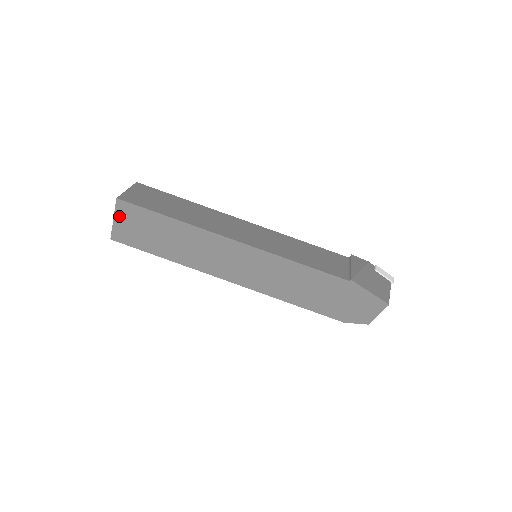
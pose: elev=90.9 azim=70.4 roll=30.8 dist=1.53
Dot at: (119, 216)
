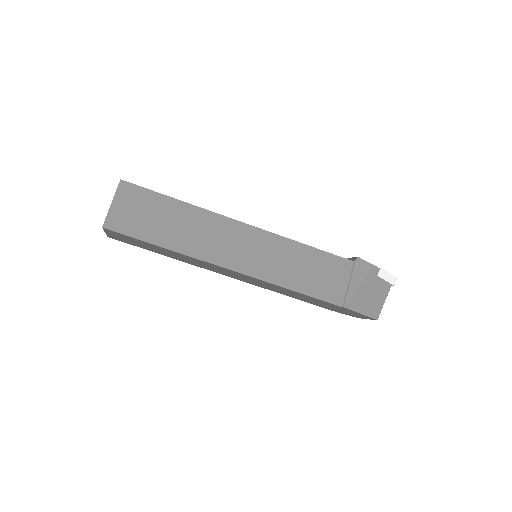
Dot at: (110, 233)
